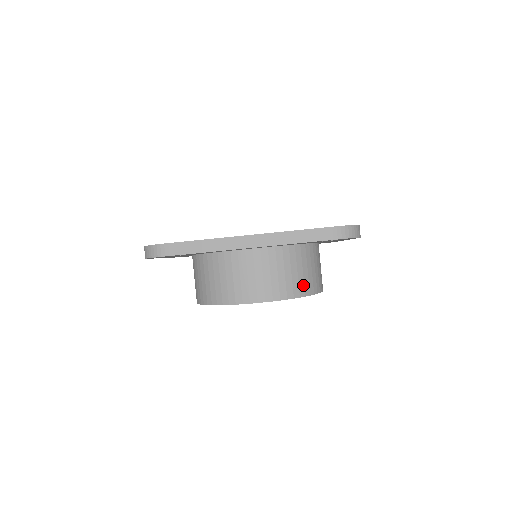
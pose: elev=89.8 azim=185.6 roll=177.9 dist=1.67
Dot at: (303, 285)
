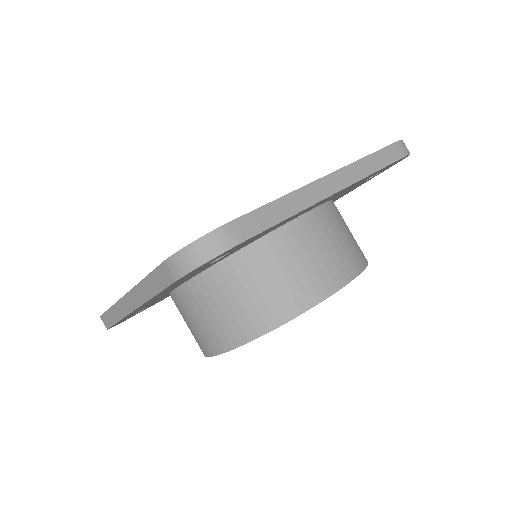
Dot at: (360, 249)
